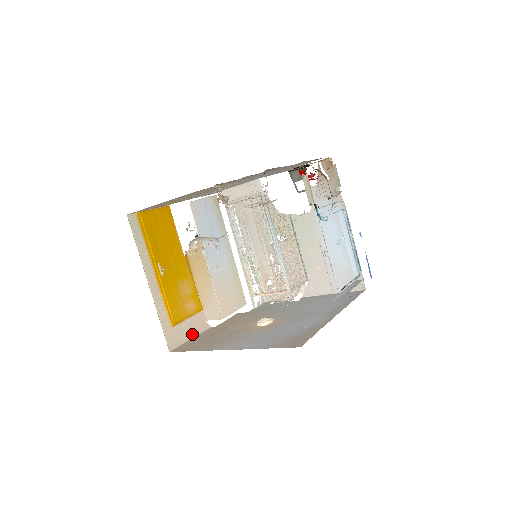
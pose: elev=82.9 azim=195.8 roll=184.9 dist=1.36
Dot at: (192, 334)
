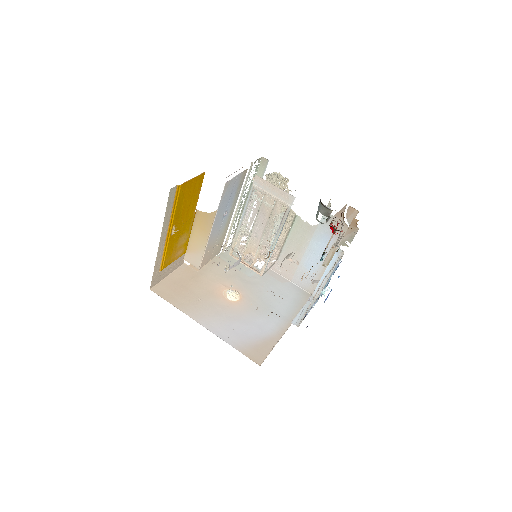
Dot at: (170, 272)
